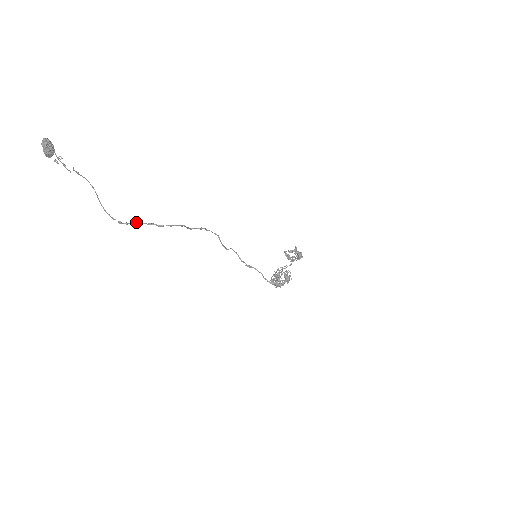
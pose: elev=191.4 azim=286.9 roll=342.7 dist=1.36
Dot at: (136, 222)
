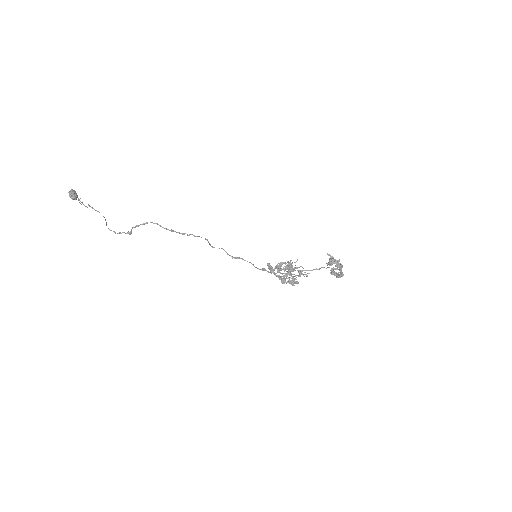
Dot at: (128, 232)
